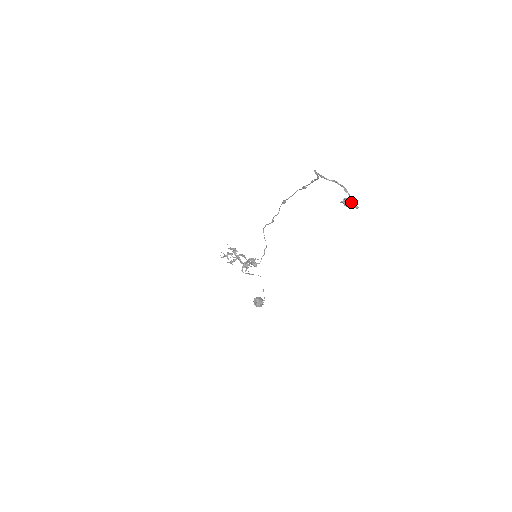
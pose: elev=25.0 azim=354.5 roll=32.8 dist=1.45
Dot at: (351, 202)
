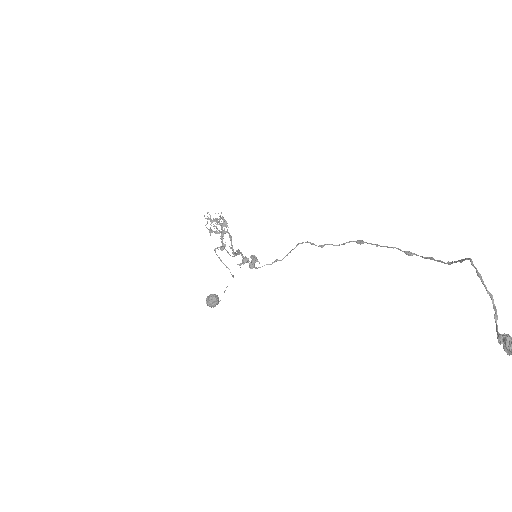
Dot at: out of frame
